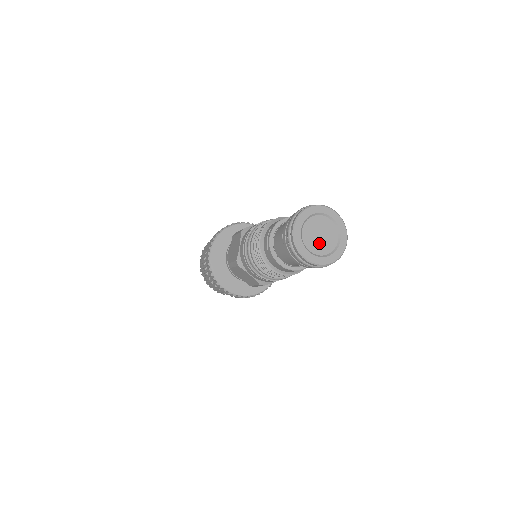
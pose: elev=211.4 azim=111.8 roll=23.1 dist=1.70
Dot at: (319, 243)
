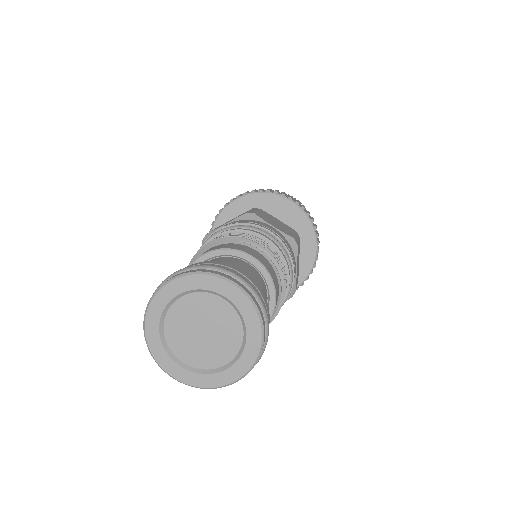
Dot at: (203, 346)
